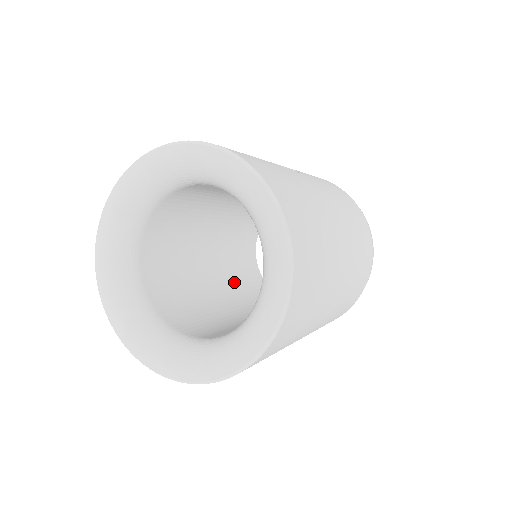
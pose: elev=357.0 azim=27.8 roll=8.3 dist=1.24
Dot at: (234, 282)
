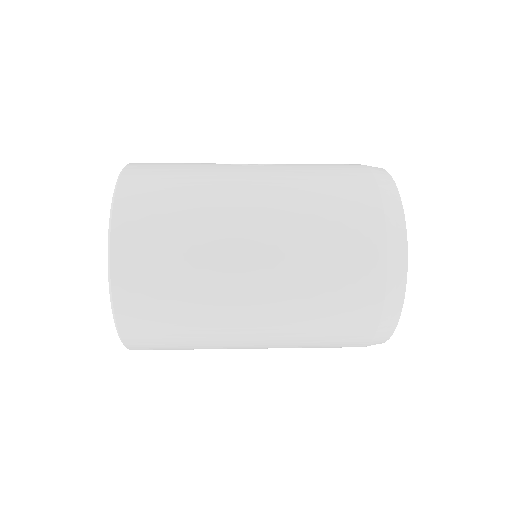
Dot at: occluded
